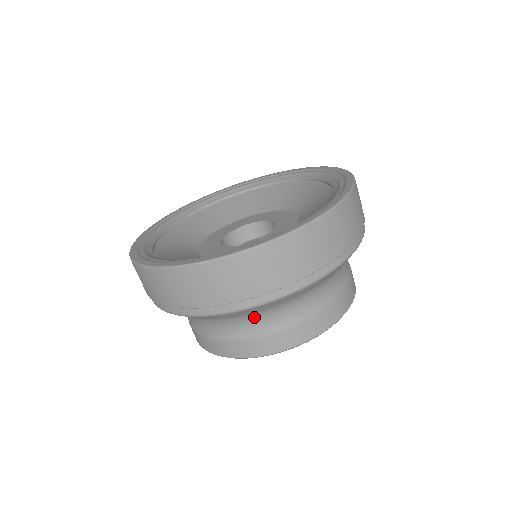
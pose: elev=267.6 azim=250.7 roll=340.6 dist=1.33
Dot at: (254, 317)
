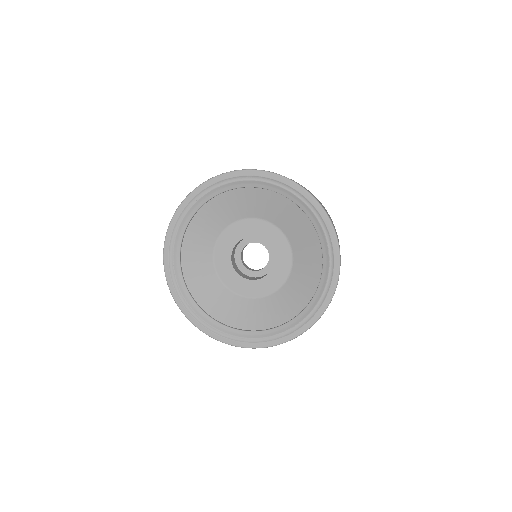
Dot at: occluded
